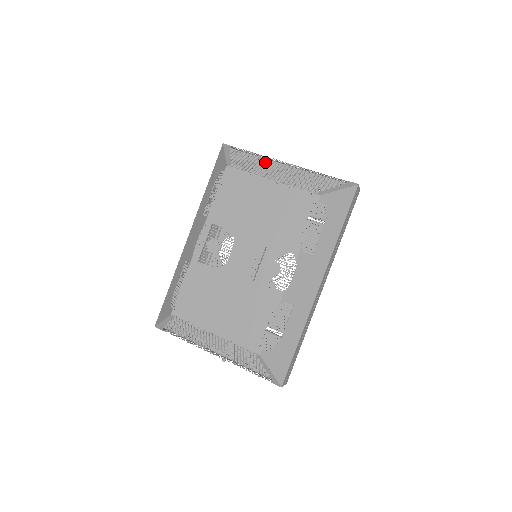
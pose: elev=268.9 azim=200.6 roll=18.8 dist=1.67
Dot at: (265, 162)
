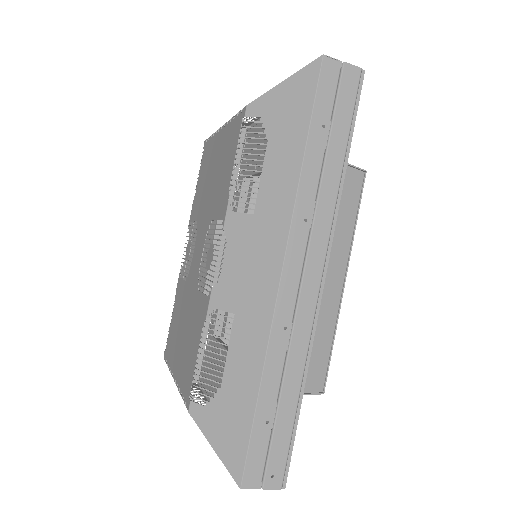
Dot at: occluded
